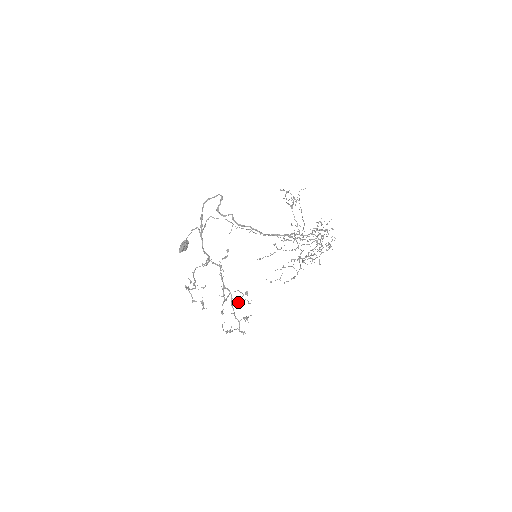
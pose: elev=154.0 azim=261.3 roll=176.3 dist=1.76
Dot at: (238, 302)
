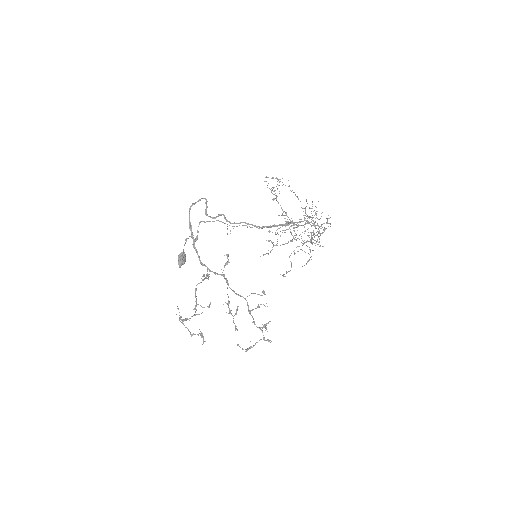
Dot at: occluded
